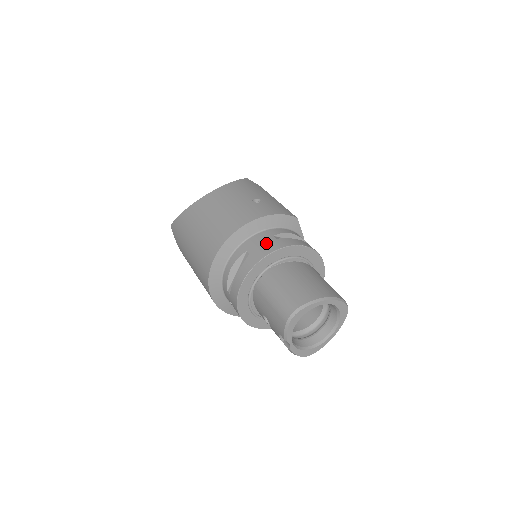
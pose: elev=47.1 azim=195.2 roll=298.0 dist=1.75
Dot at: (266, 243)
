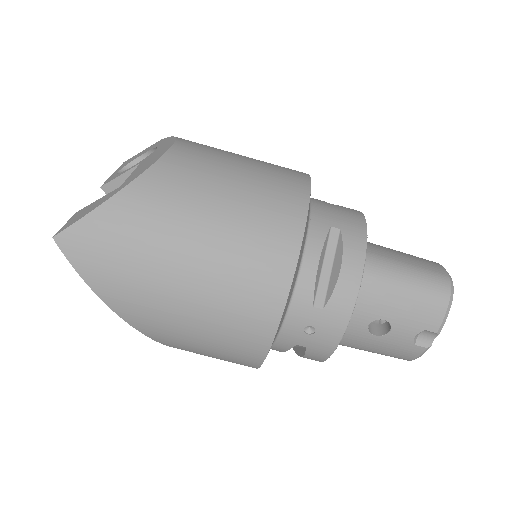
Dot at: (341, 211)
